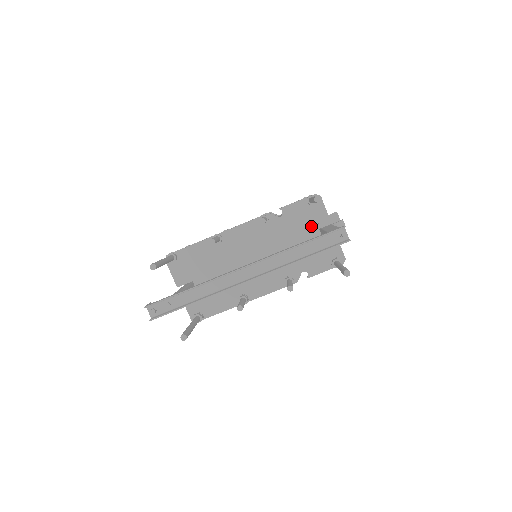
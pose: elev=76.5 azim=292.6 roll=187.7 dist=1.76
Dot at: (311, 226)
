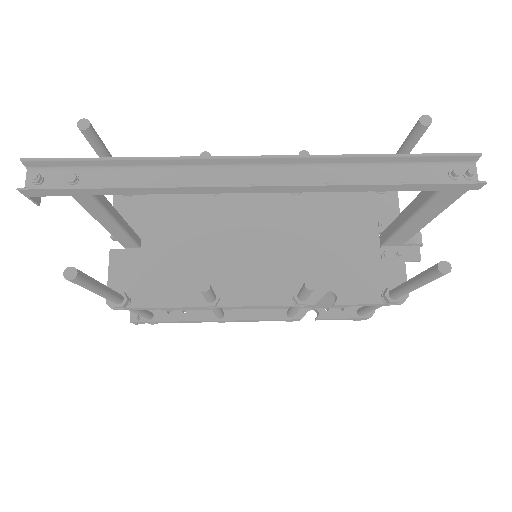
Dot at: (367, 223)
